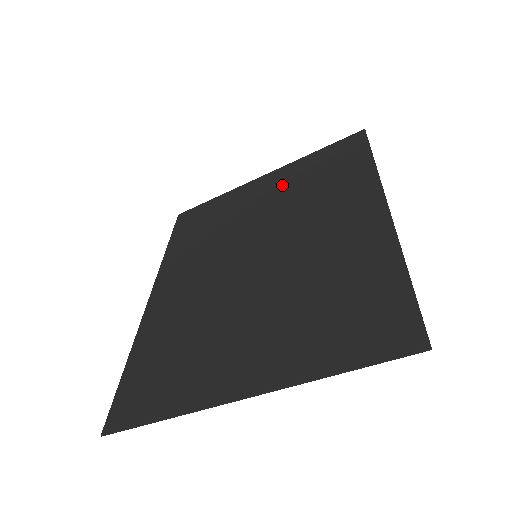
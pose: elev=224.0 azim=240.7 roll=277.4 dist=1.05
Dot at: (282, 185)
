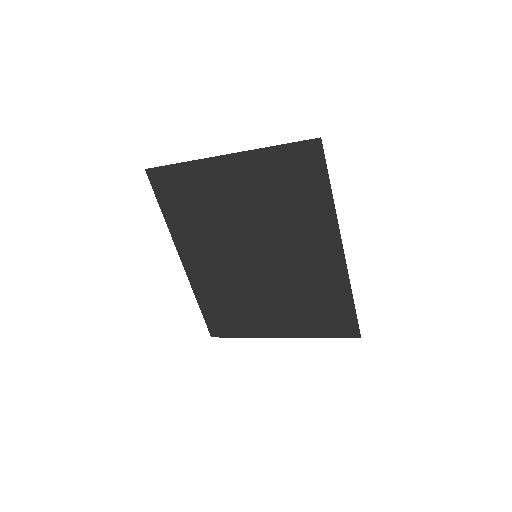
Dot at: (252, 184)
